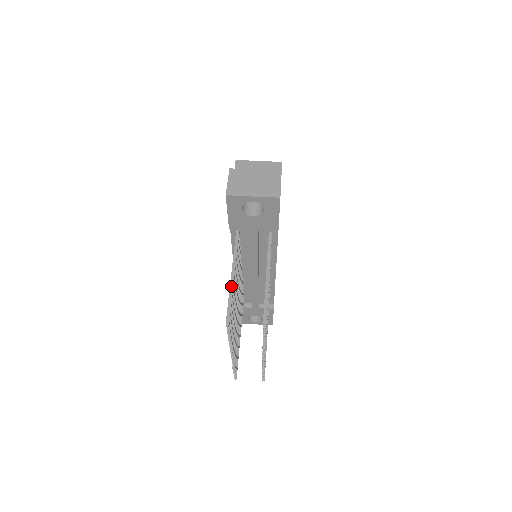
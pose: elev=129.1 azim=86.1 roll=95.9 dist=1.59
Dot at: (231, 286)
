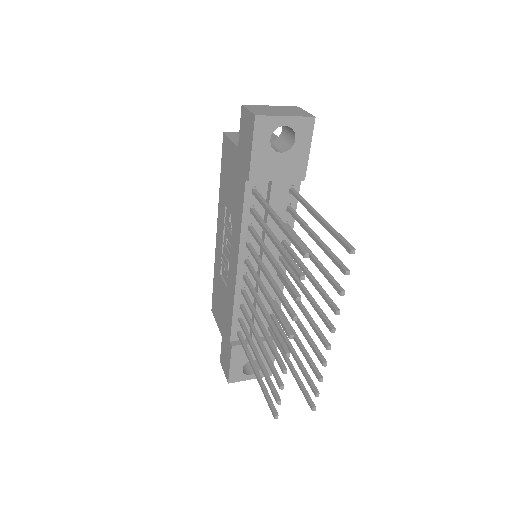
Dot at: (283, 225)
